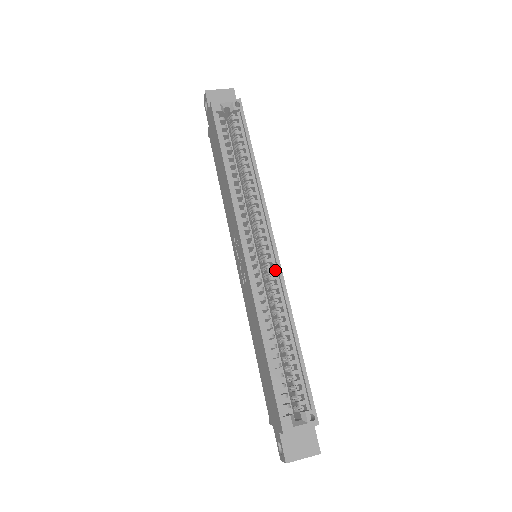
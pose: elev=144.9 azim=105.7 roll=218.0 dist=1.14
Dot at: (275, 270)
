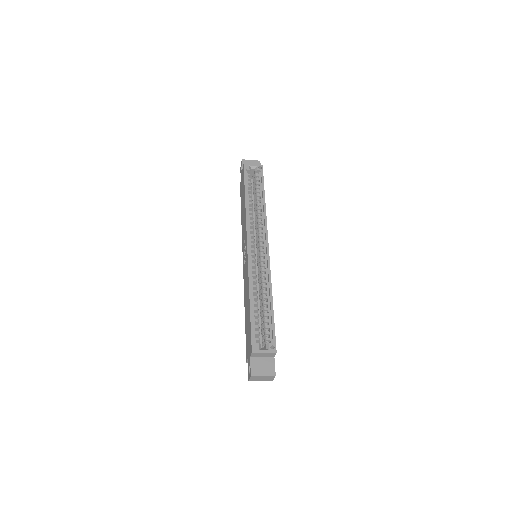
Dot at: (266, 261)
